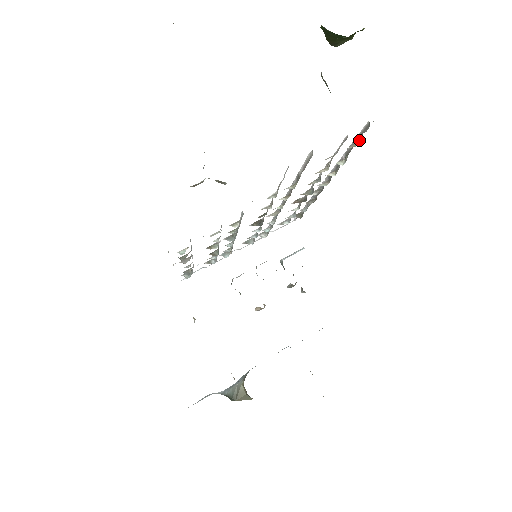
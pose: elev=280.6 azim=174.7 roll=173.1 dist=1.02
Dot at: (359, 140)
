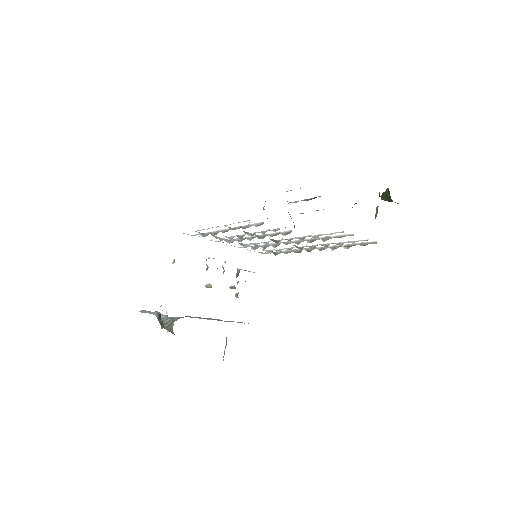
Dot at: (364, 245)
